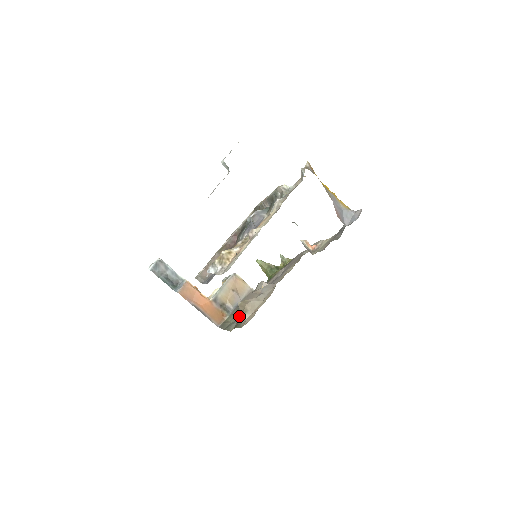
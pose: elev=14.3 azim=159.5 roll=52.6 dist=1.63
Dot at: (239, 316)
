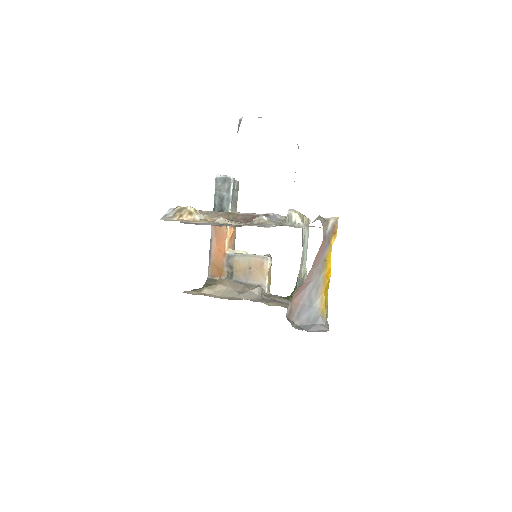
Dot at: occluded
